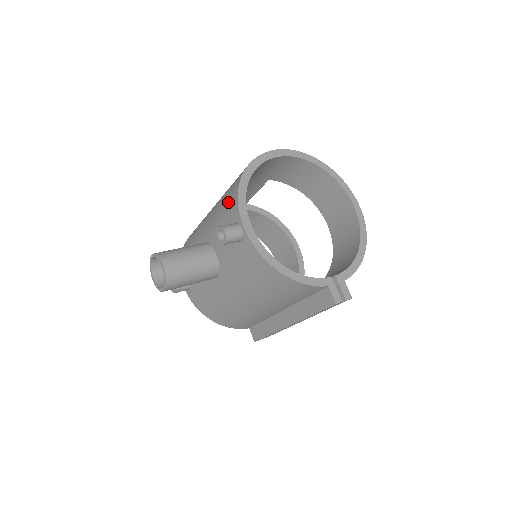
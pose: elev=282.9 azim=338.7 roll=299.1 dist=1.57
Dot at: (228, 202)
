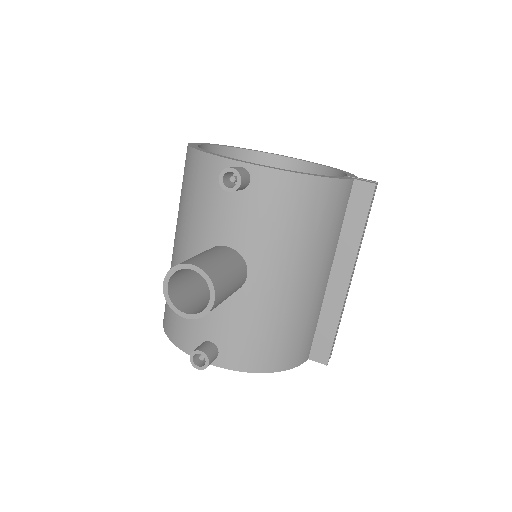
Dot at: (199, 180)
